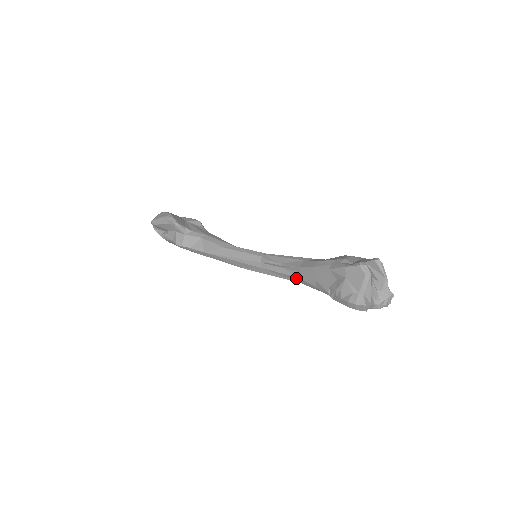
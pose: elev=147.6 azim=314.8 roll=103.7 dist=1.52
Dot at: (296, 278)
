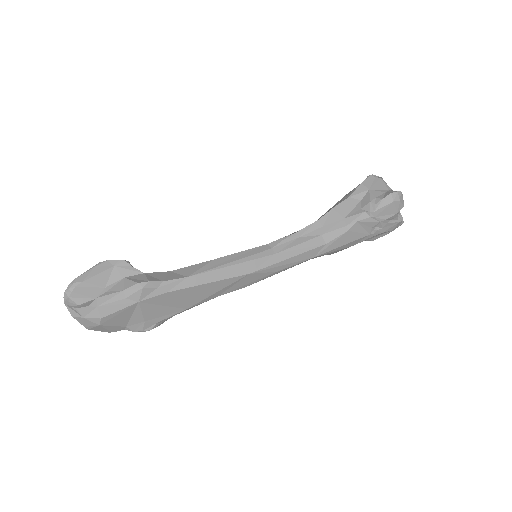
Dot at: (319, 238)
